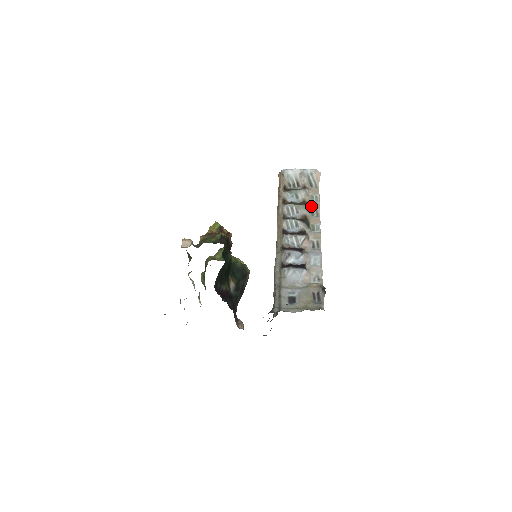
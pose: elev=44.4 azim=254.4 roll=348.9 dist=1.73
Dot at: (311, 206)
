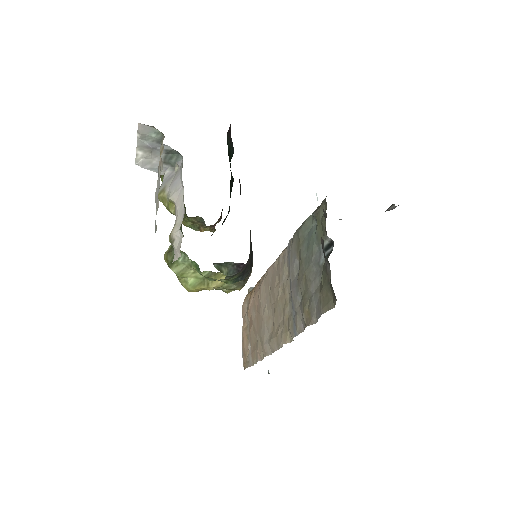
Dot at: occluded
